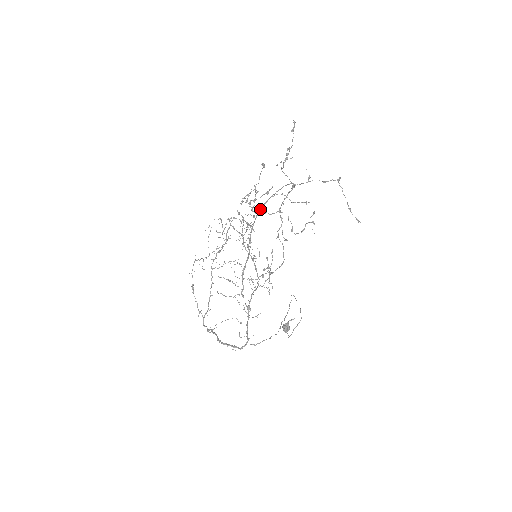
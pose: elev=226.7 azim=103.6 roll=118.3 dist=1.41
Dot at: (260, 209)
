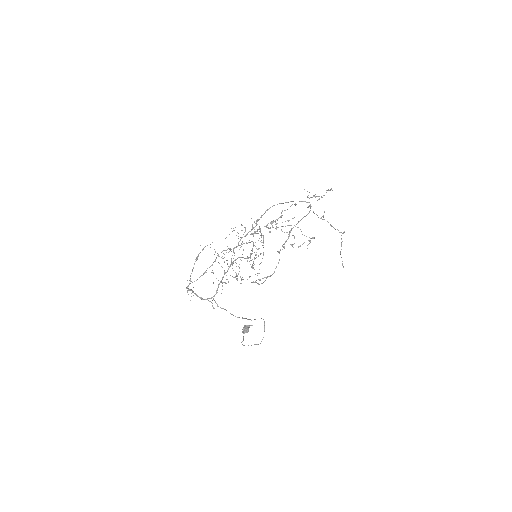
Dot at: (279, 203)
